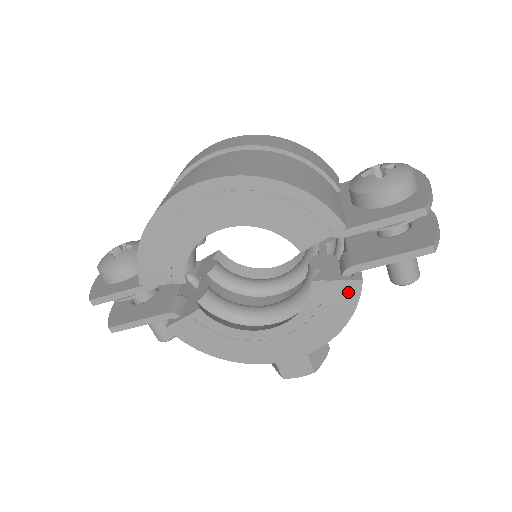
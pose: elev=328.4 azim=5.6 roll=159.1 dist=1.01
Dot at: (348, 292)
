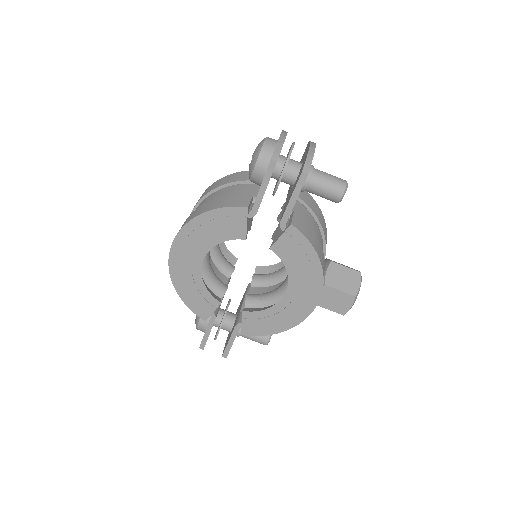
Dot at: (294, 237)
